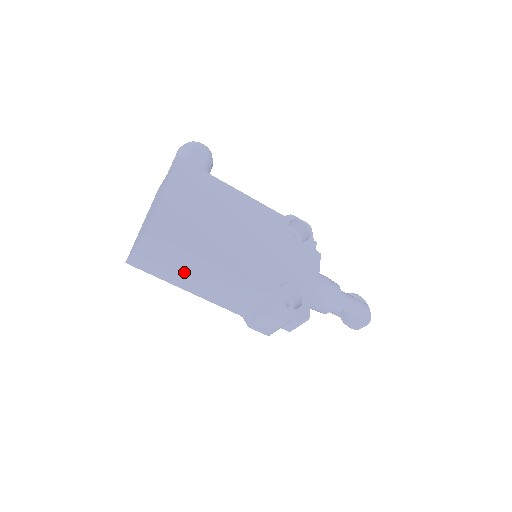
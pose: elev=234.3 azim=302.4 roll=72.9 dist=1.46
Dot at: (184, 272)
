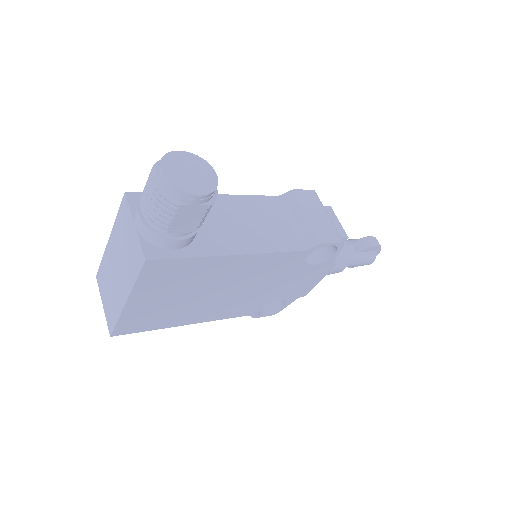
Dot at: occluded
